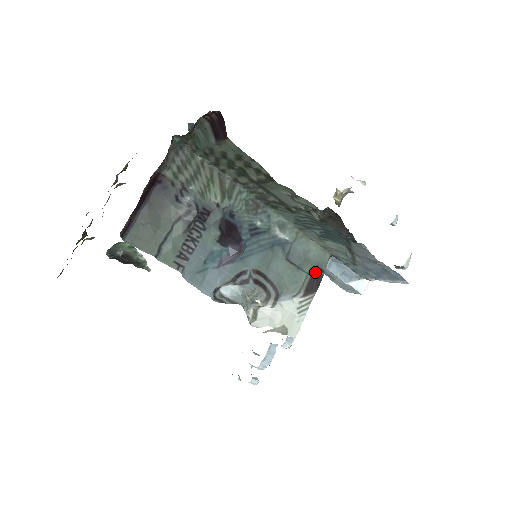
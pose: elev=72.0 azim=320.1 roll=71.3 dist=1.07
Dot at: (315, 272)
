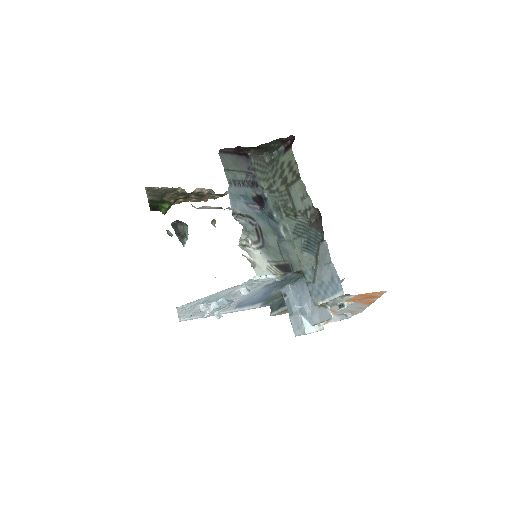
Dot at: (288, 265)
